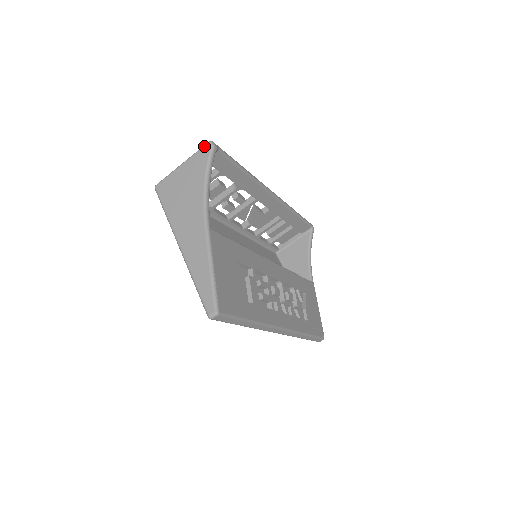
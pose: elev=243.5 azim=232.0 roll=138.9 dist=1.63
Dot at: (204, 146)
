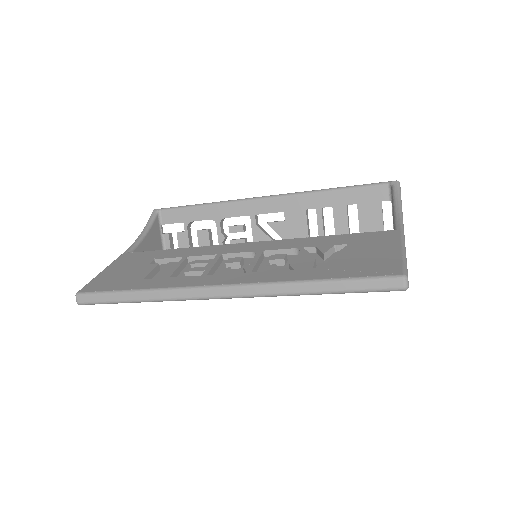
Dot at: occluded
